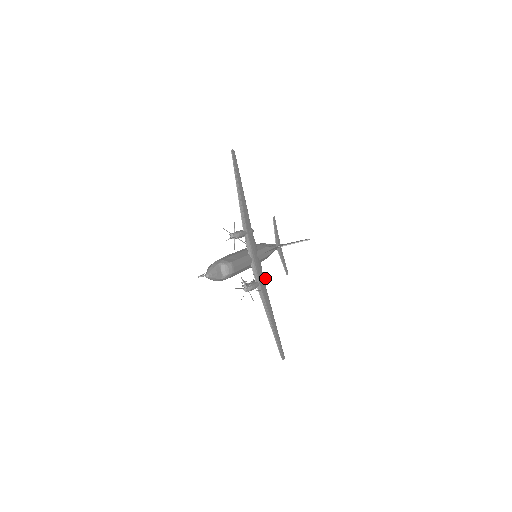
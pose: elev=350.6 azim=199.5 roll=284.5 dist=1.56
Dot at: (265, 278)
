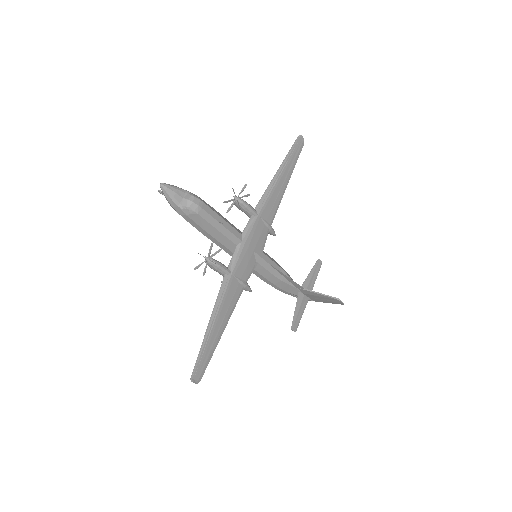
Dot at: (250, 288)
